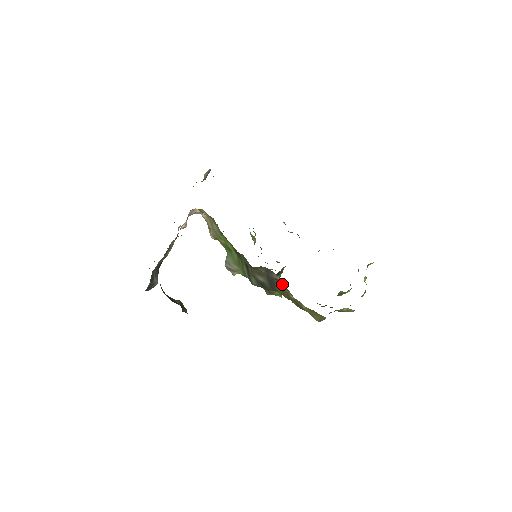
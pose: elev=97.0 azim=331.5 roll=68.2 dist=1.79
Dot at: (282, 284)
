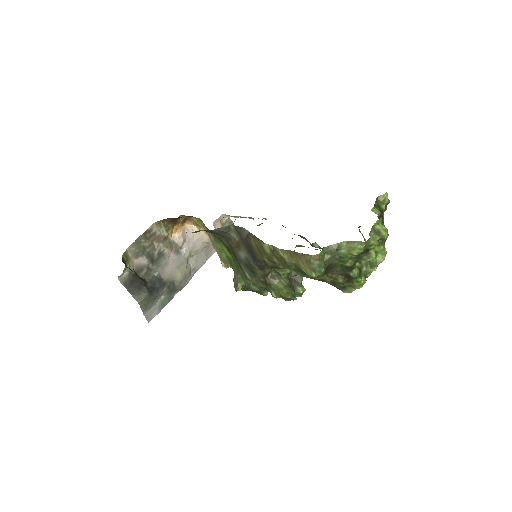
Dot at: (252, 237)
